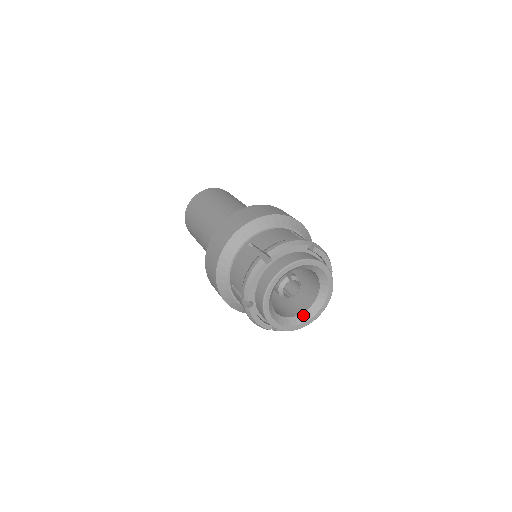
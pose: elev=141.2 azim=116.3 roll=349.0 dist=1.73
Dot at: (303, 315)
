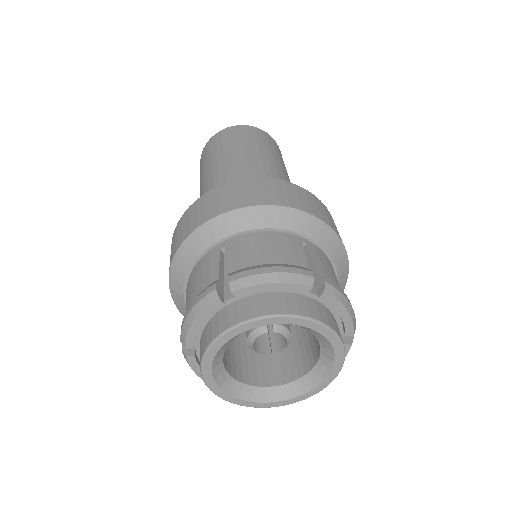
Dot at: (281, 388)
